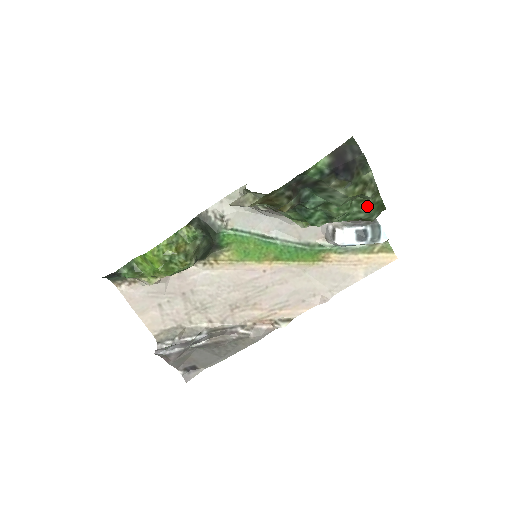
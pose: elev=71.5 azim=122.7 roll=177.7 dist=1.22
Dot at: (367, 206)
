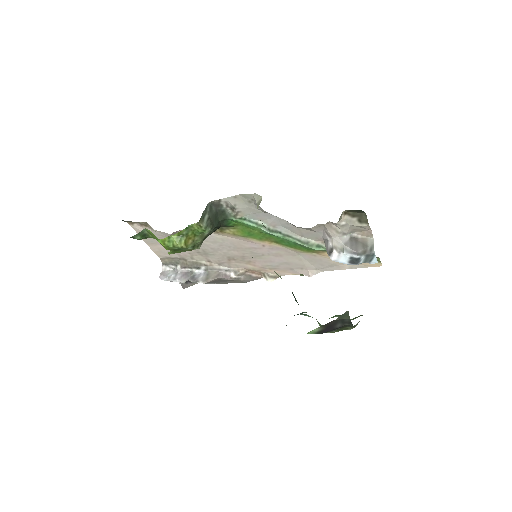
Dot at: occluded
